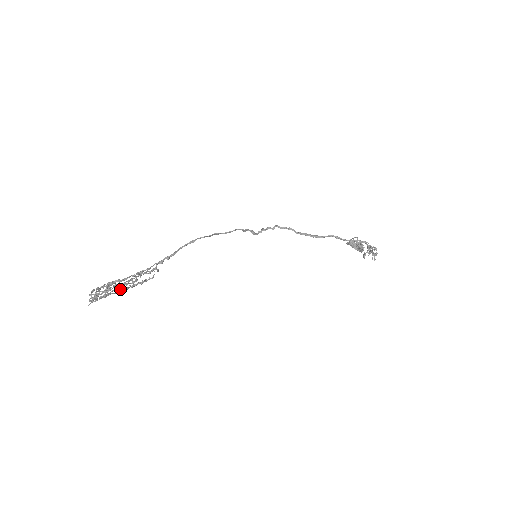
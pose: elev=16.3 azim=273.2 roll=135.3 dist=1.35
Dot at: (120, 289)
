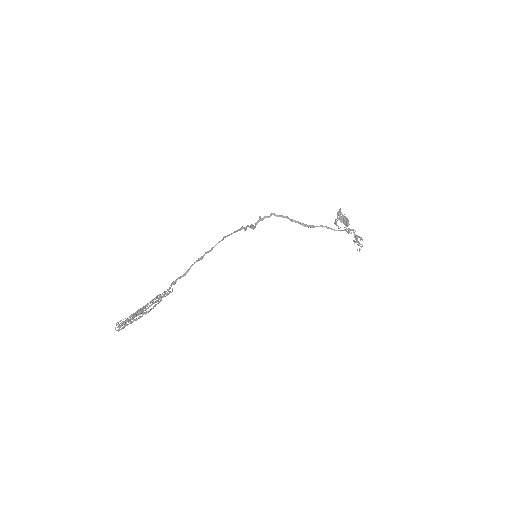
Dot at: occluded
